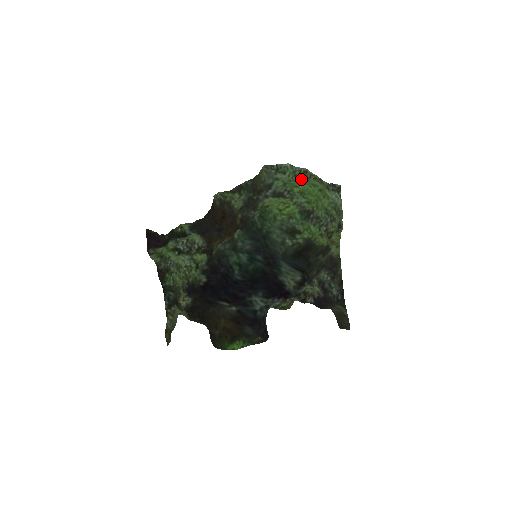
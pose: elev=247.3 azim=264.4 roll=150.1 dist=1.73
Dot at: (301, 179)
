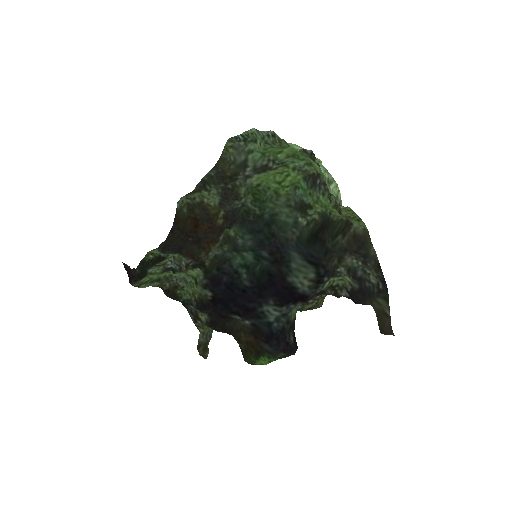
Dot at: (274, 146)
